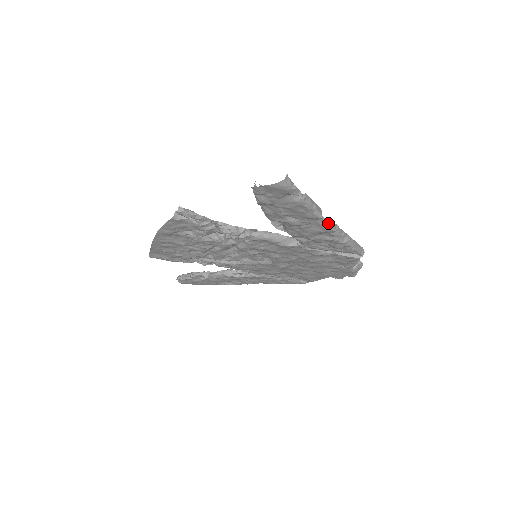
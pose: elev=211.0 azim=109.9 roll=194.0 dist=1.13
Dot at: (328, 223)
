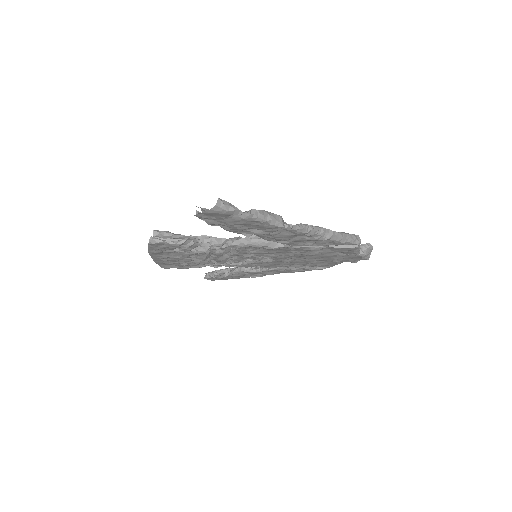
Dot at: (295, 228)
